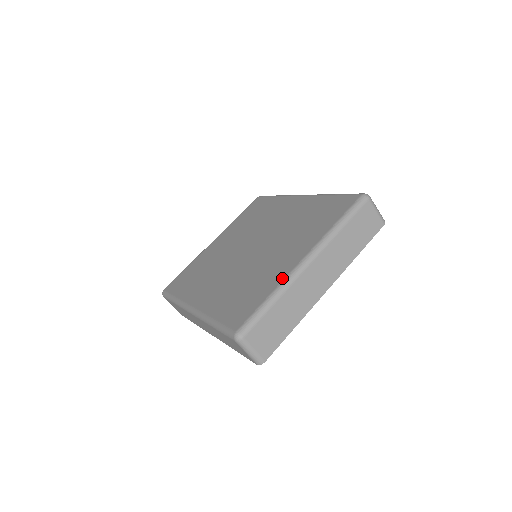
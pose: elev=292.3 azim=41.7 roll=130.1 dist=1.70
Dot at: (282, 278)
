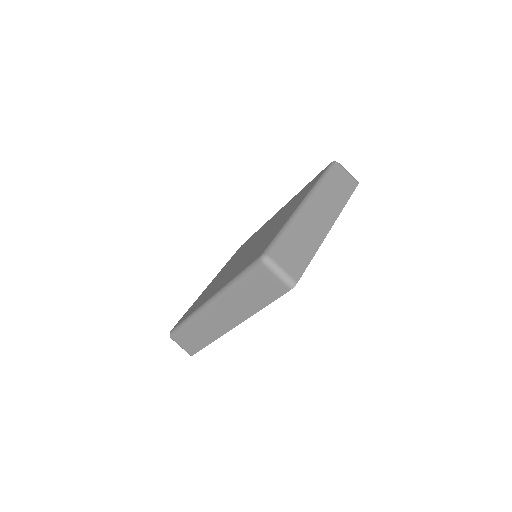
Dot at: (288, 217)
